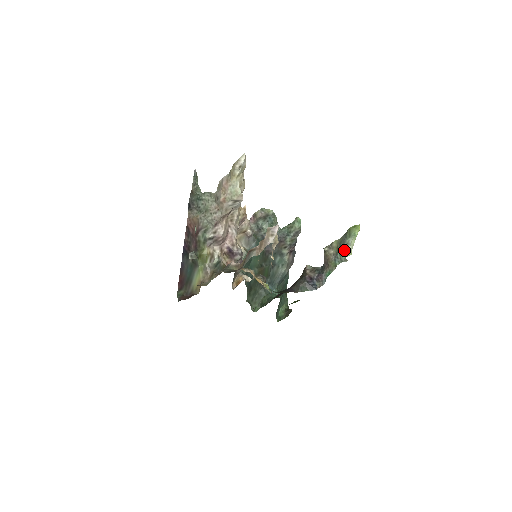
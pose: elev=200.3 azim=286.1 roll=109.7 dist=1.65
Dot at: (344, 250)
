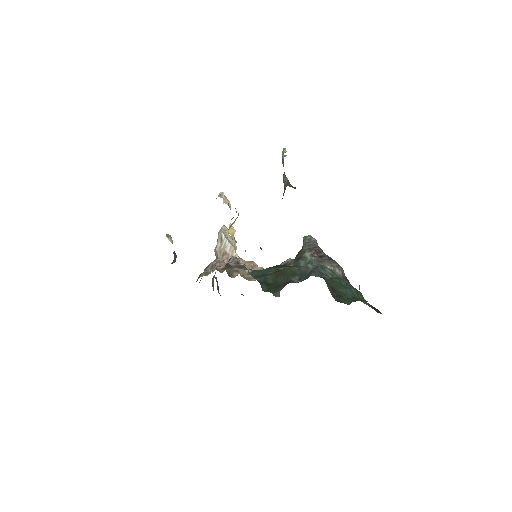
Dot at: (282, 159)
